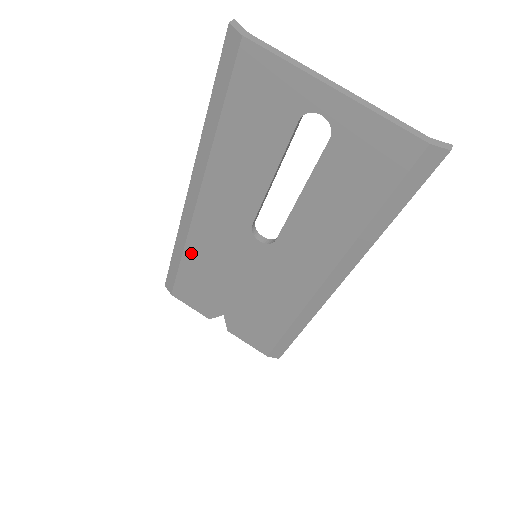
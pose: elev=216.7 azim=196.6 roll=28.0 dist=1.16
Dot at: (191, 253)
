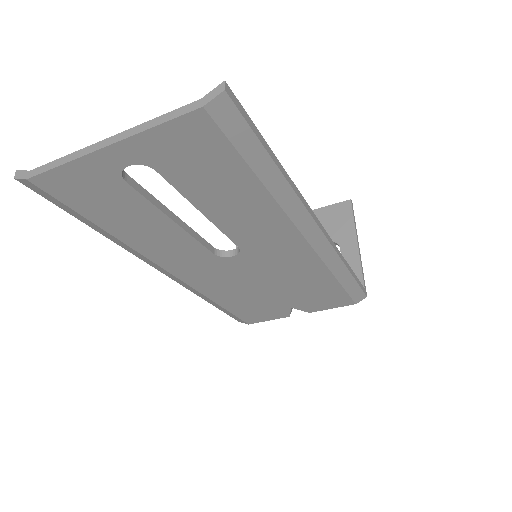
Dot at: (216, 297)
